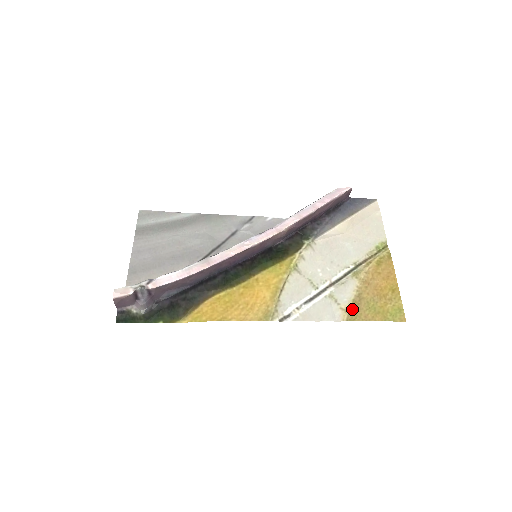
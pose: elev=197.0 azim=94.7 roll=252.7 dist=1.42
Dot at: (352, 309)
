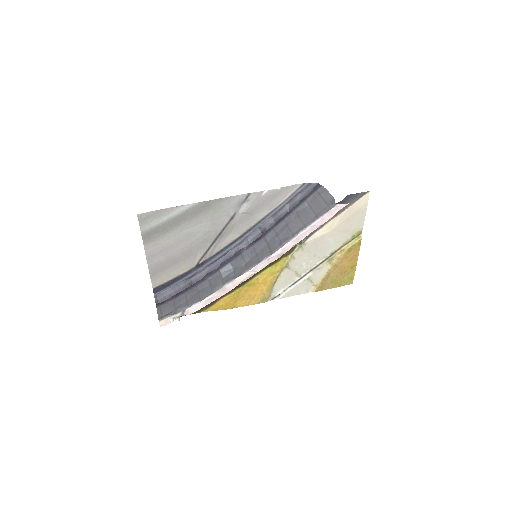
Dot at: (321, 285)
